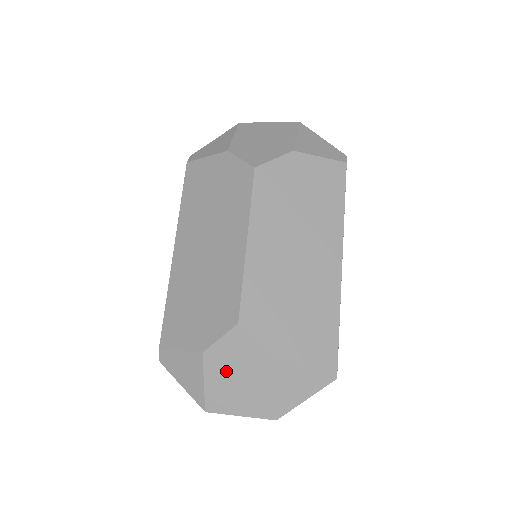
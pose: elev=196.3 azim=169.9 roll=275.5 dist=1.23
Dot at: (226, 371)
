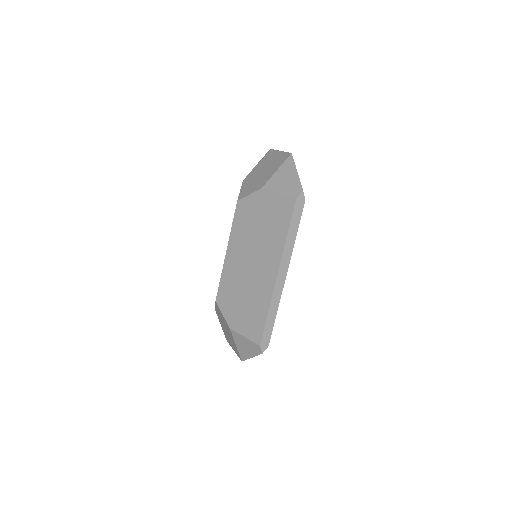
Dot at: (223, 324)
